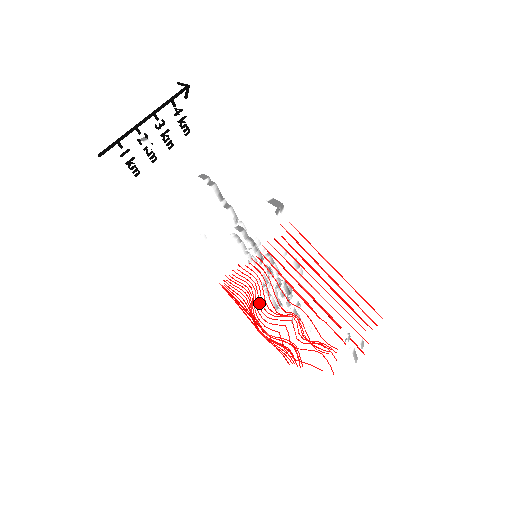
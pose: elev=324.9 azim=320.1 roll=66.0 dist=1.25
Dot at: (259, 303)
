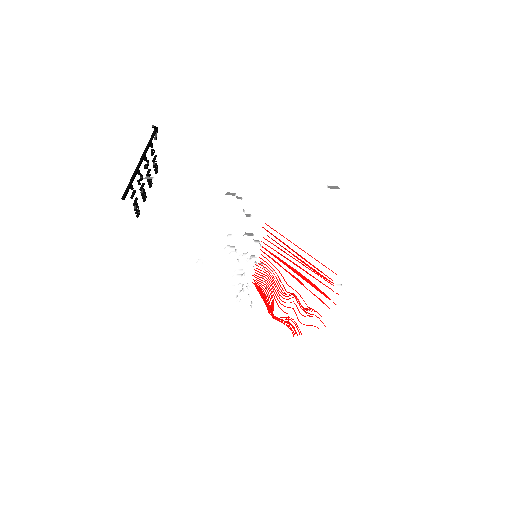
Dot at: (277, 290)
